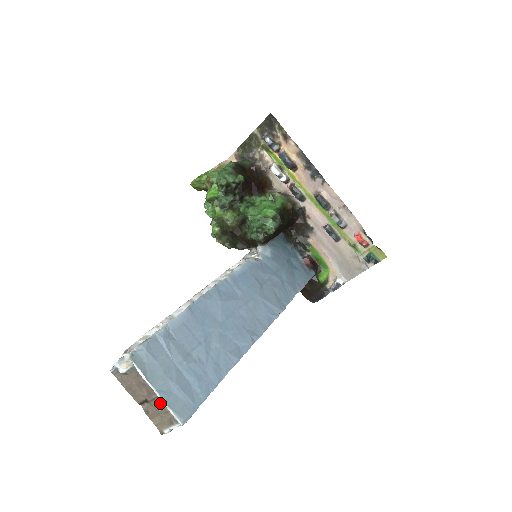
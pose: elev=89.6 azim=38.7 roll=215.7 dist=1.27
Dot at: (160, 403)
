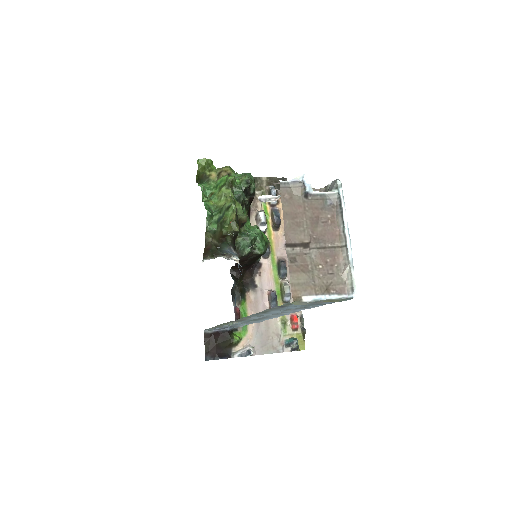
Dot at: (331, 257)
